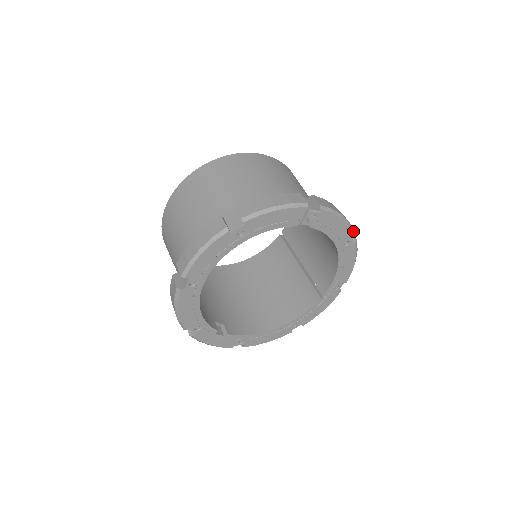
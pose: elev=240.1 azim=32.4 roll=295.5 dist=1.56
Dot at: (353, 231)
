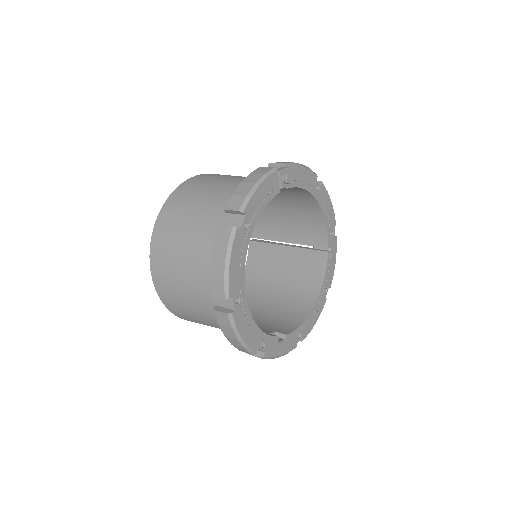
Dot at: (315, 174)
